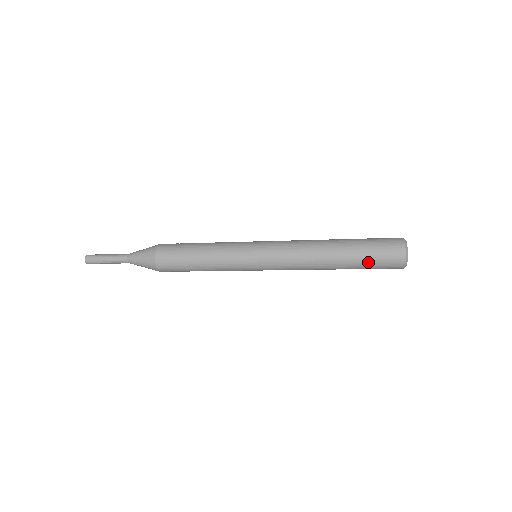
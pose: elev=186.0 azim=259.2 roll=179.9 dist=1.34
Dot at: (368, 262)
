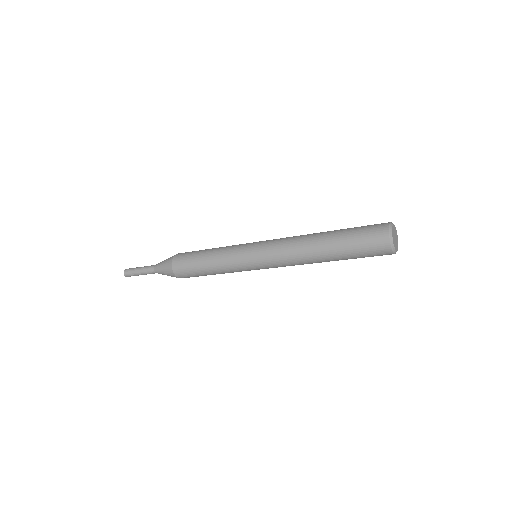
Dot at: (352, 244)
